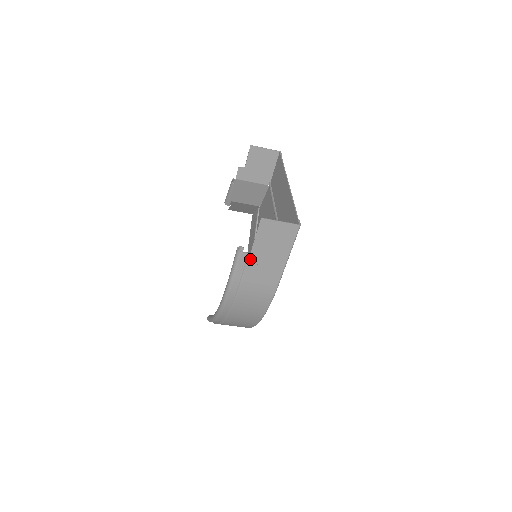
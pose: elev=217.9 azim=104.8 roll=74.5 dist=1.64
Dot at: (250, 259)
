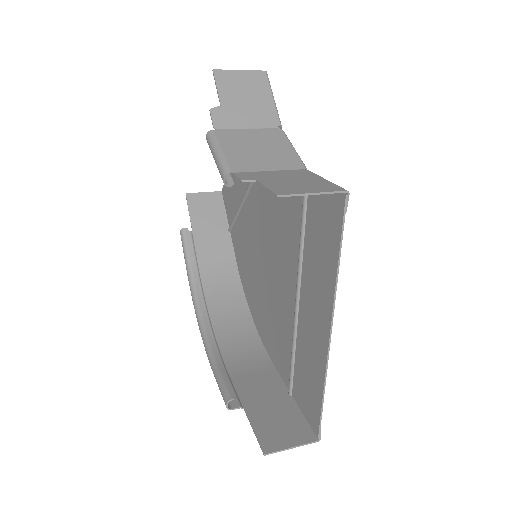
Dot at: (243, 403)
